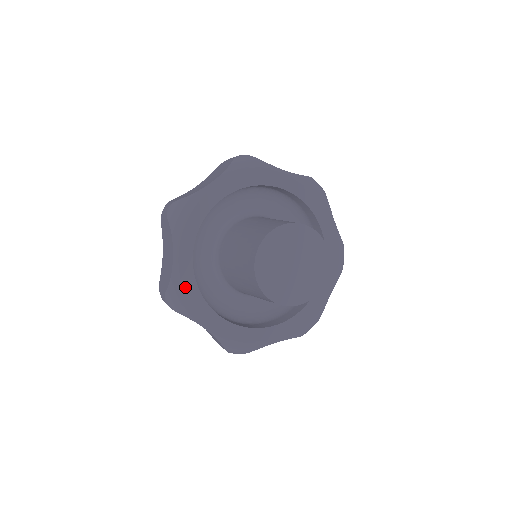
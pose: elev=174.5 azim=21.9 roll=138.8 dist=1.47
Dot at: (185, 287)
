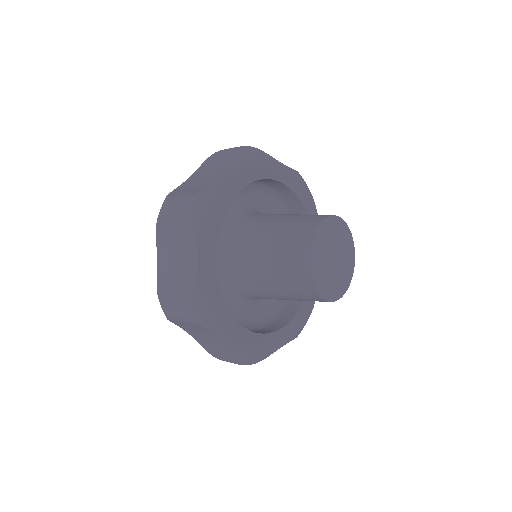
Dot at: (210, 295)
